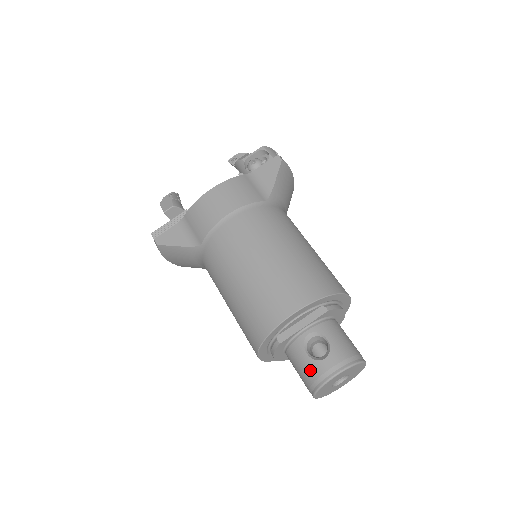
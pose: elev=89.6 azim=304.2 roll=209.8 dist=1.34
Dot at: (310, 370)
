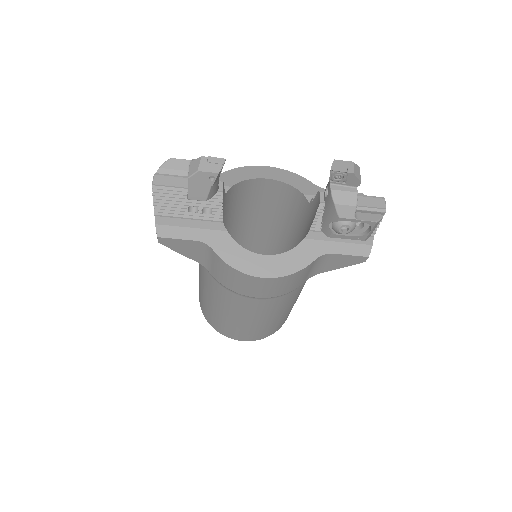
Dot at: occluded
